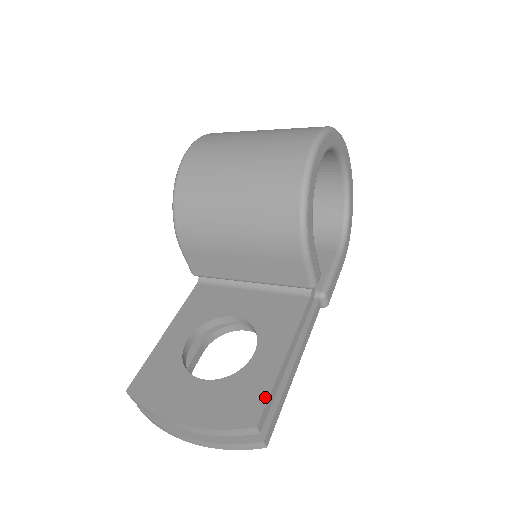
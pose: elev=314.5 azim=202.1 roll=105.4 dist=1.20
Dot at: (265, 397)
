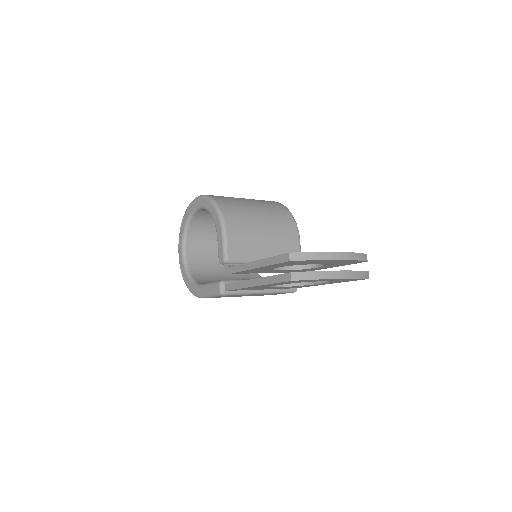
Dot at: occluded
